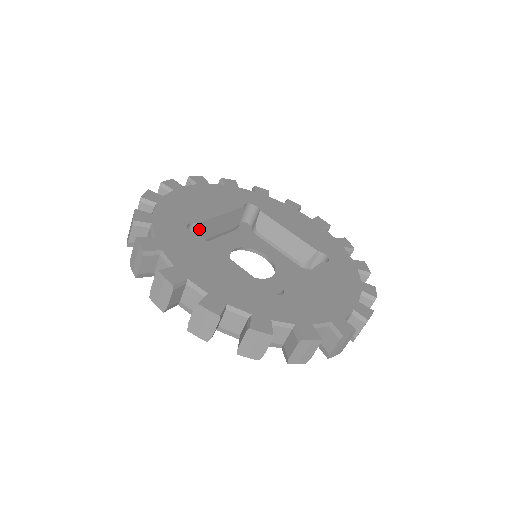
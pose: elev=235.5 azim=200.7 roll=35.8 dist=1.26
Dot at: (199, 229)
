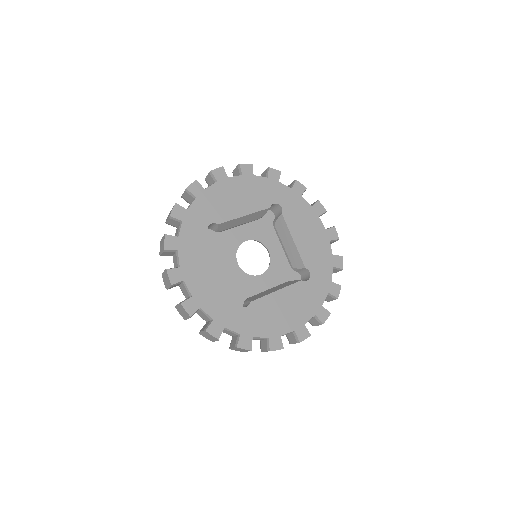
Dot at: (220, 226)
